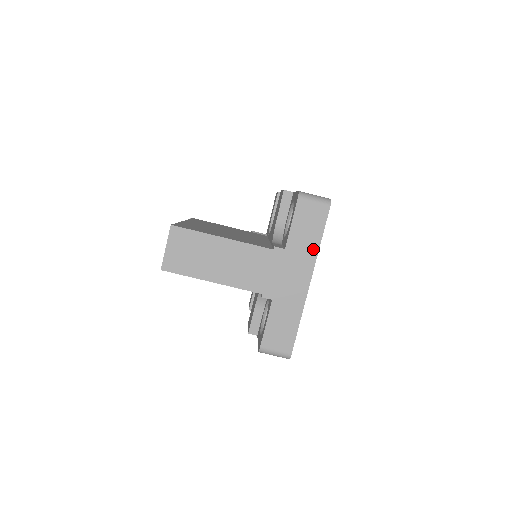
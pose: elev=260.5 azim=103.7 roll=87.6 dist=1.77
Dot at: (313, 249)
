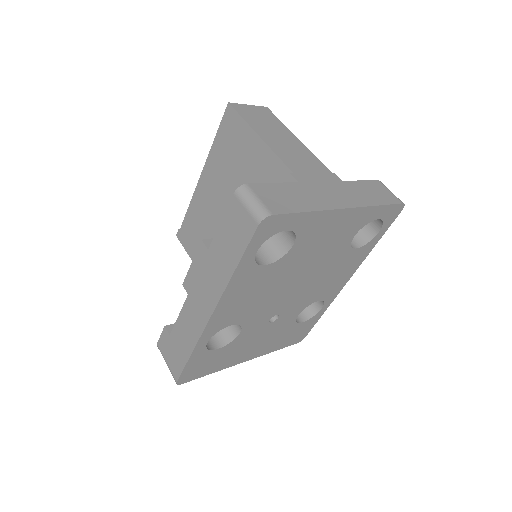
Dot at: (368, 201)
